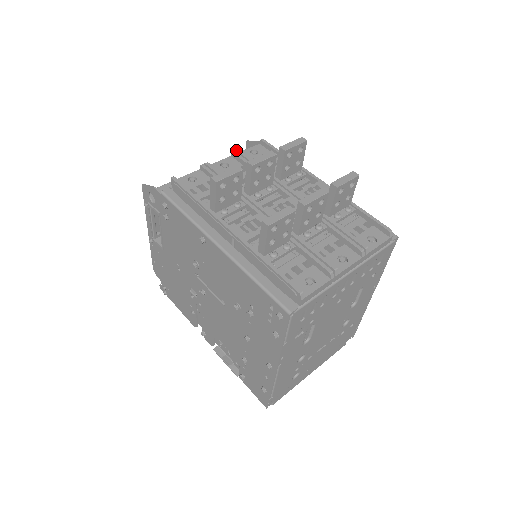
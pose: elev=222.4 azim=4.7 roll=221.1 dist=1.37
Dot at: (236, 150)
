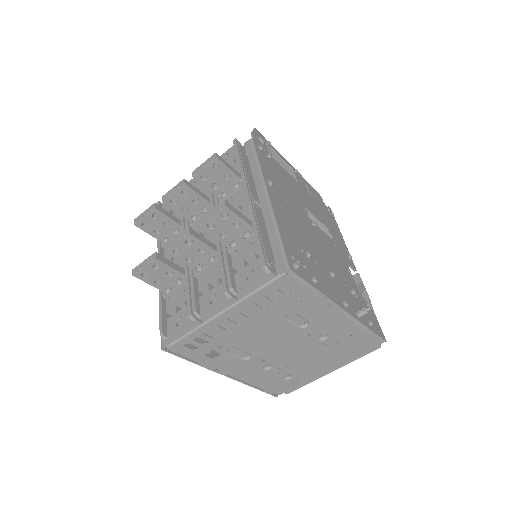
Dot at: occluded
